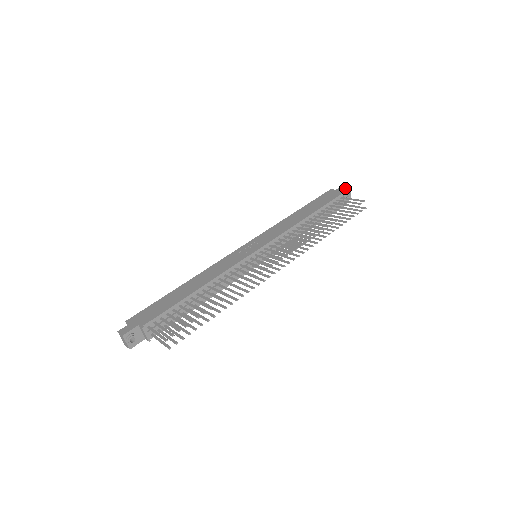
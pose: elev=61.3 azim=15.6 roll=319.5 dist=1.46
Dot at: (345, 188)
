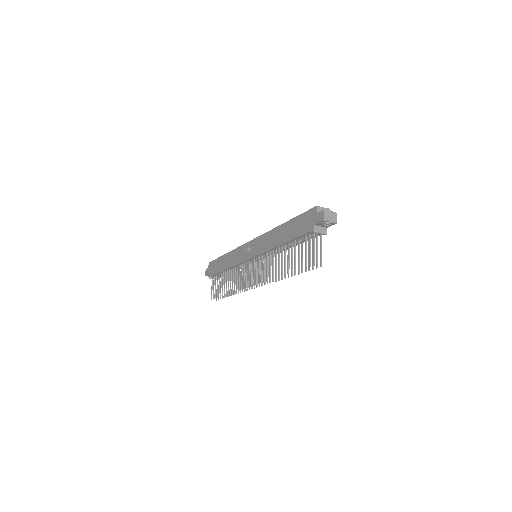
Dot at: (320, 221)
